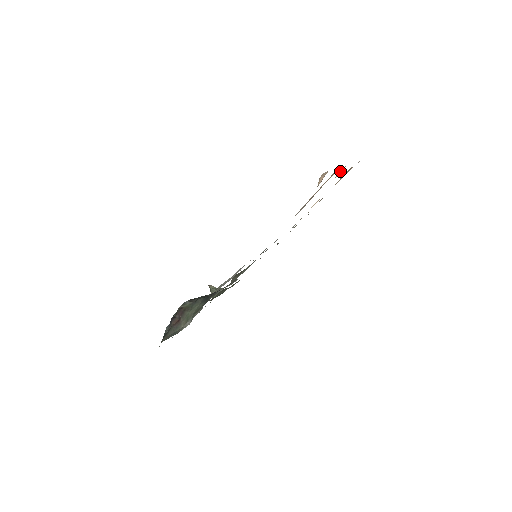
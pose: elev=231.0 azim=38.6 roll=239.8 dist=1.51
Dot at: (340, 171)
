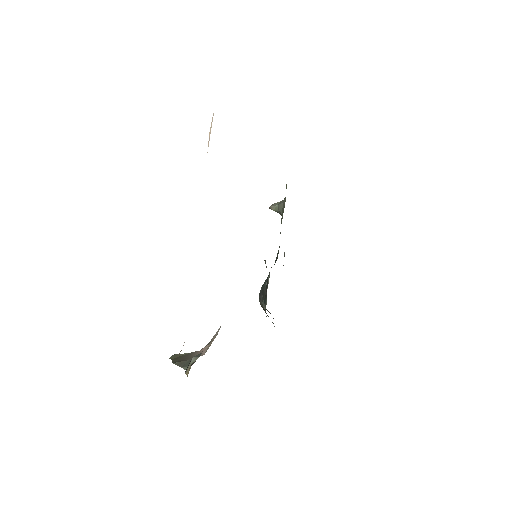
Dot at: occluded
